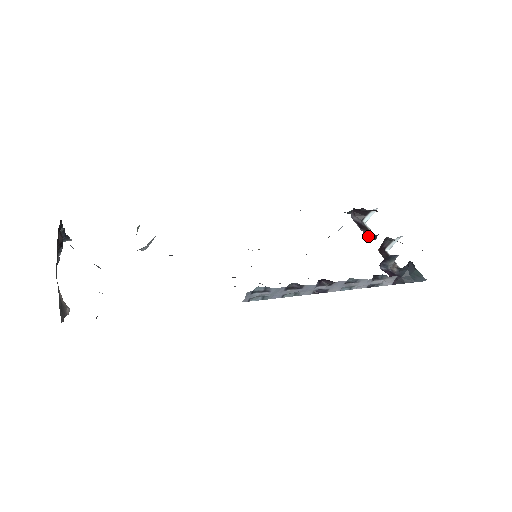
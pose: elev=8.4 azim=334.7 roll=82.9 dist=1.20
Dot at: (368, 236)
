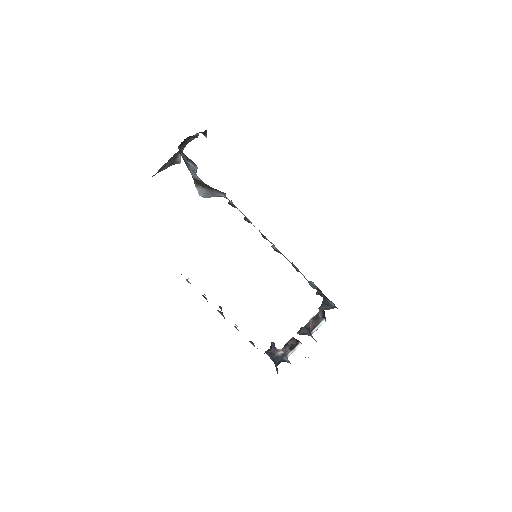
Dot at: (302, 327)
